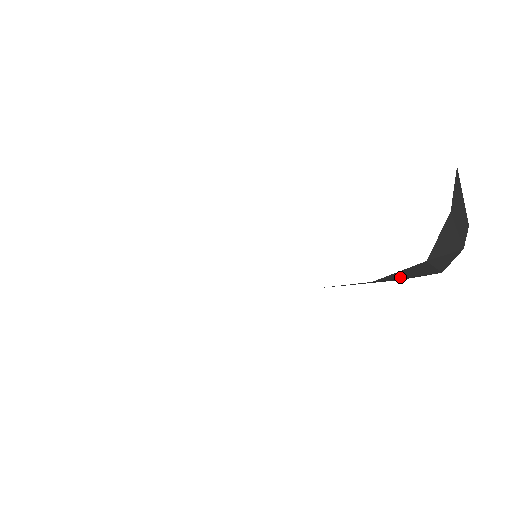
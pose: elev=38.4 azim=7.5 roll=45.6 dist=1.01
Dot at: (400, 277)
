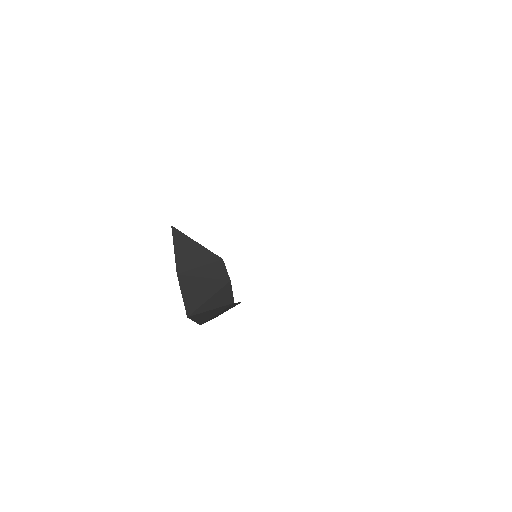
Dot at: (211, 317)
